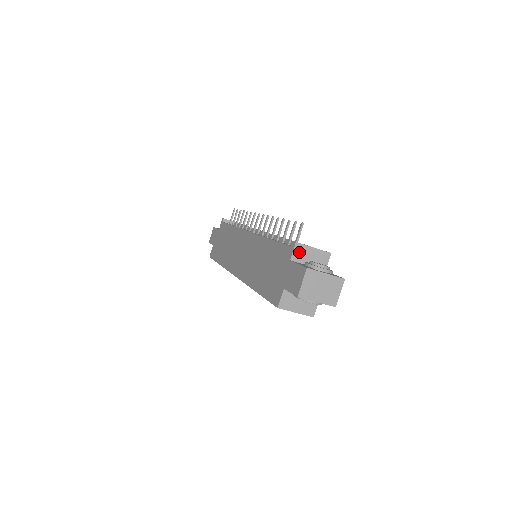
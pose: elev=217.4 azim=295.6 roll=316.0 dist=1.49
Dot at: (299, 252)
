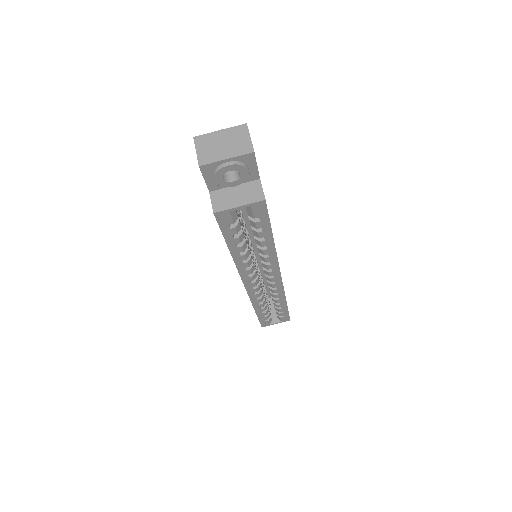
Dot at: occluded
